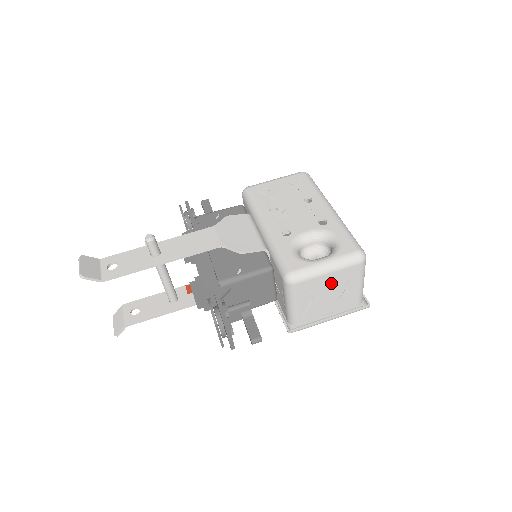
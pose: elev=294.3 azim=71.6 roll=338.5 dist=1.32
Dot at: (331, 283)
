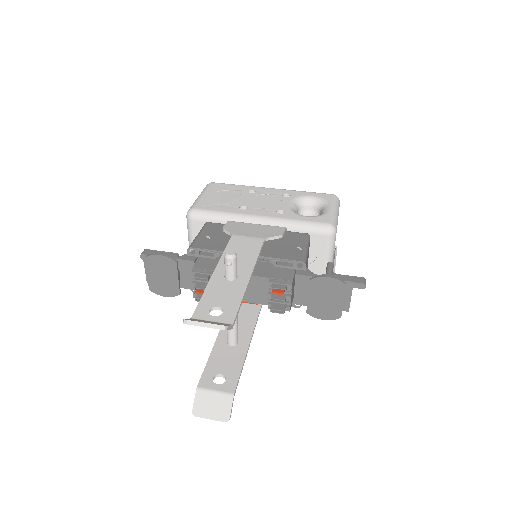
Dot at: occluded
